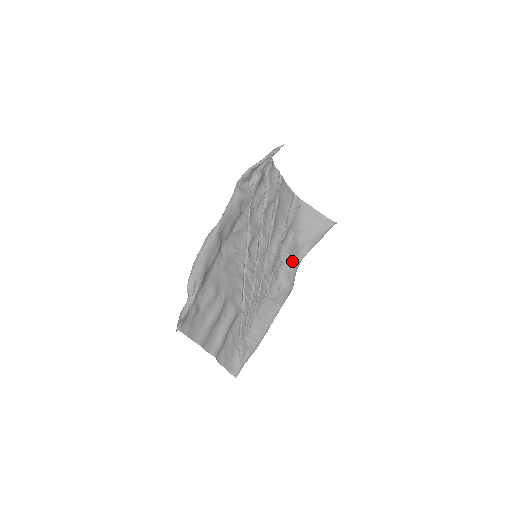
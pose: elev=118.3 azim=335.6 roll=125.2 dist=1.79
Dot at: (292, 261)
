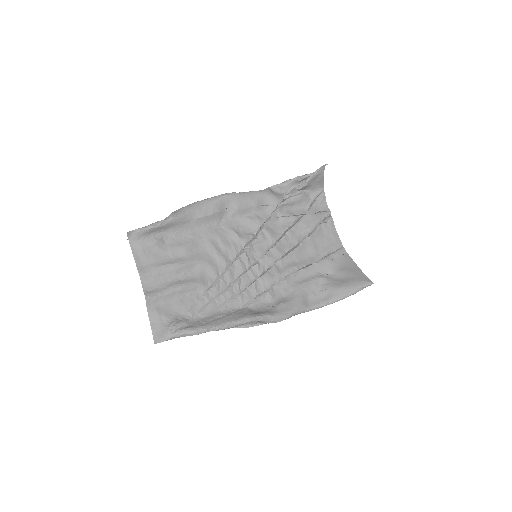
Dot at: (301, 297)
